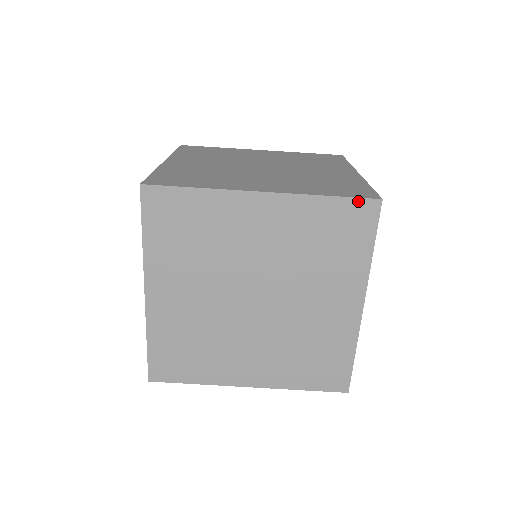
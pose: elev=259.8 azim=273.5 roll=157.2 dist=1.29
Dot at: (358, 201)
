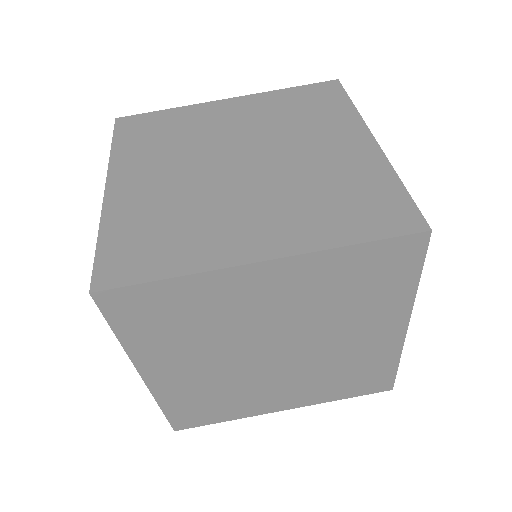
Dot at: (317, 85)
